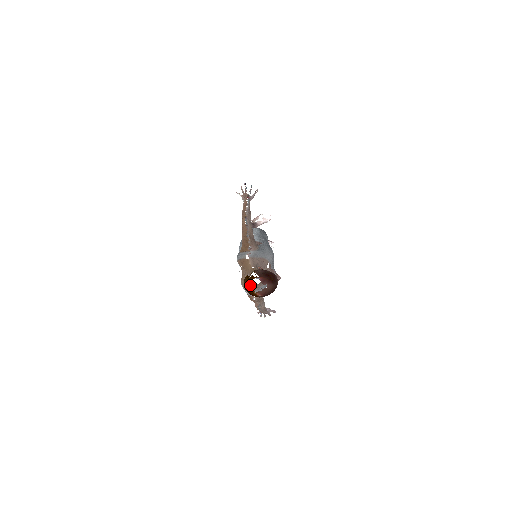
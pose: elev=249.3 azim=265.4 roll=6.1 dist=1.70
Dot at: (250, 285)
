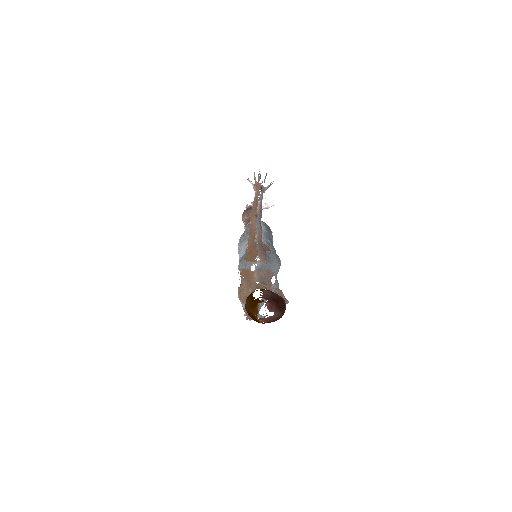
Dot at: (254, 309)
